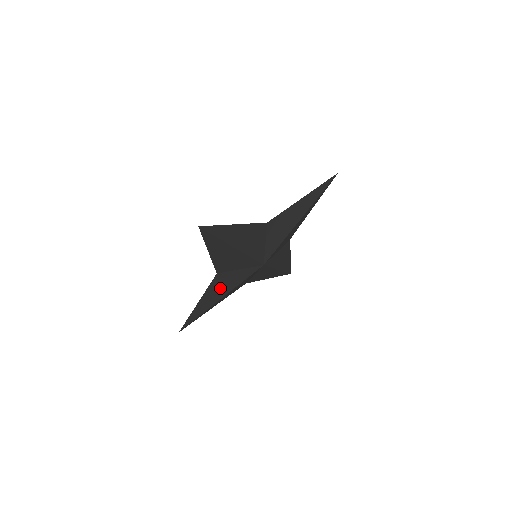
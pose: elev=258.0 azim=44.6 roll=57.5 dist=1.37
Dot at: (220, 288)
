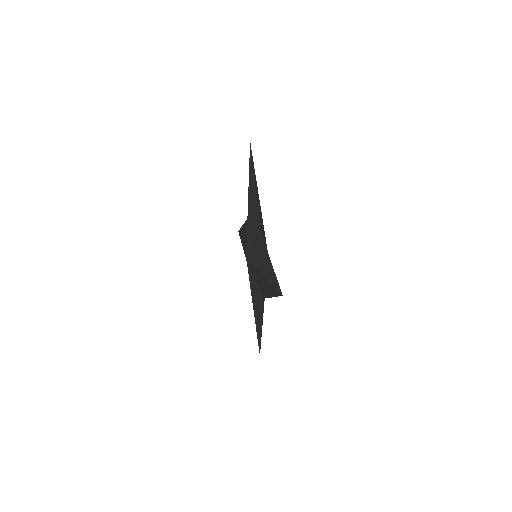
Dot at: occluded
